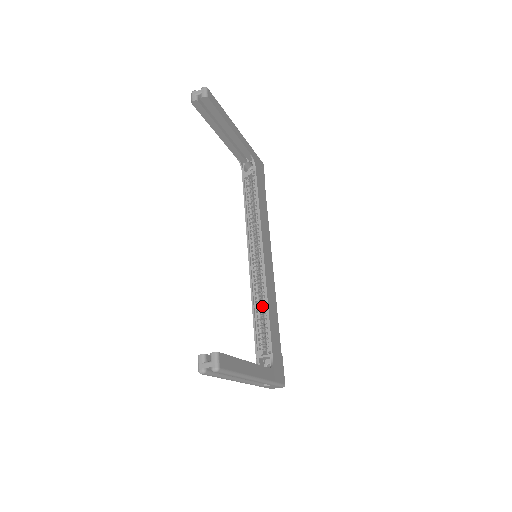
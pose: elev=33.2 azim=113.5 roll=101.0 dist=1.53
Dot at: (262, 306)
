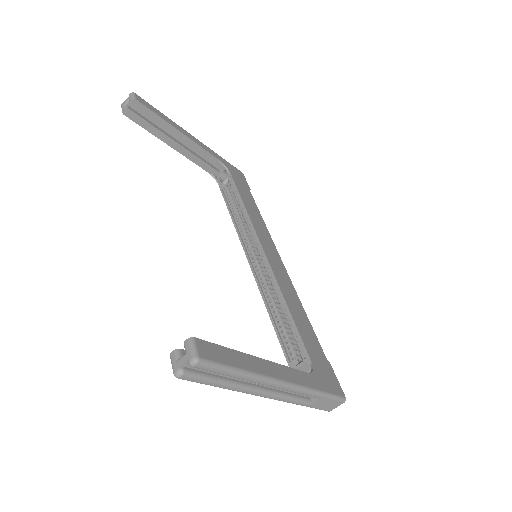
Dot at: occluded
